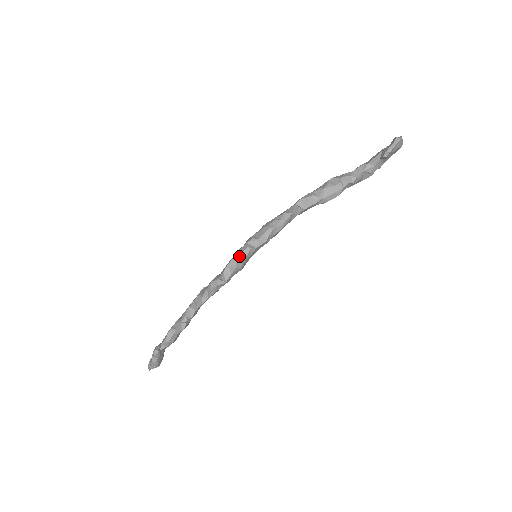
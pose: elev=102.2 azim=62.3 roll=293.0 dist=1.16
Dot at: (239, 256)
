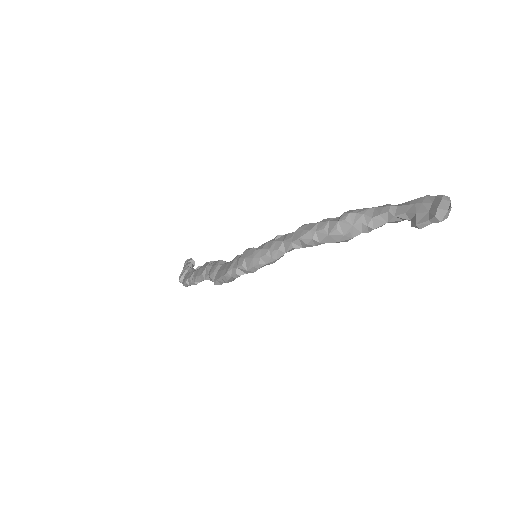
Dot at: (229, 278)
